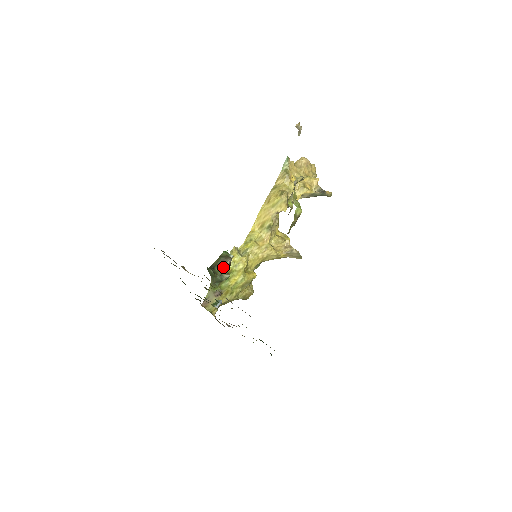
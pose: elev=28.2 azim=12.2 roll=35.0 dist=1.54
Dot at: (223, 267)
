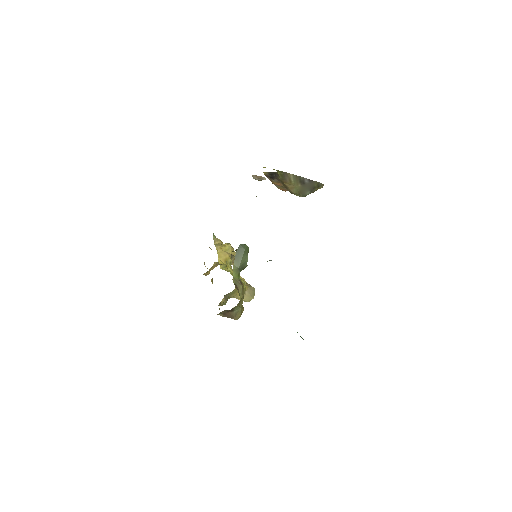
Dot at: occluded
